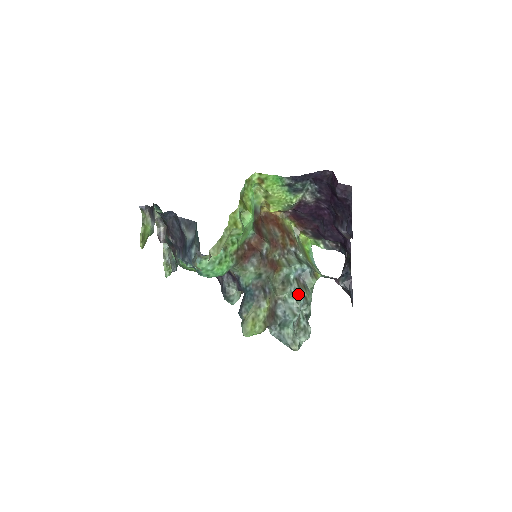
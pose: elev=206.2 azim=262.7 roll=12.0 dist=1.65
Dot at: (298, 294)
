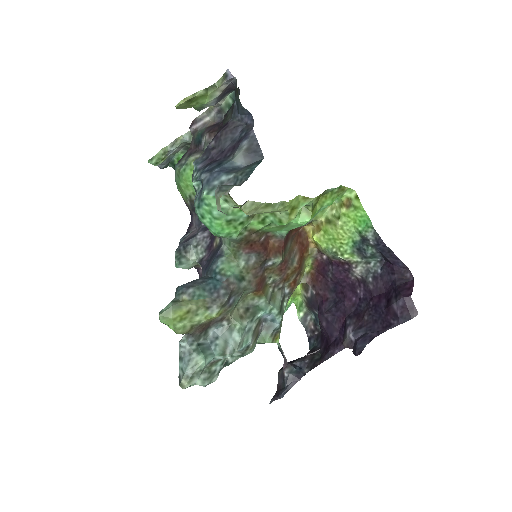
Dot at: (247, 337)
